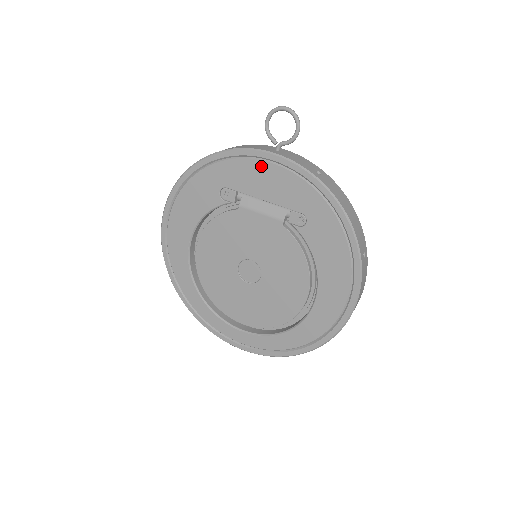
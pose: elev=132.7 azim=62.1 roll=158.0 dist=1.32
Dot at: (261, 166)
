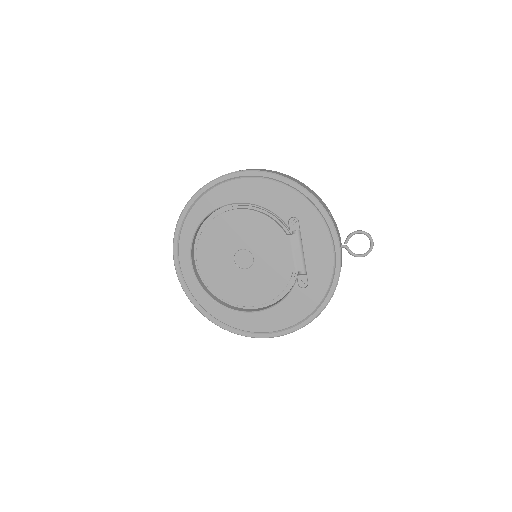
Dot at: (328, 244)
